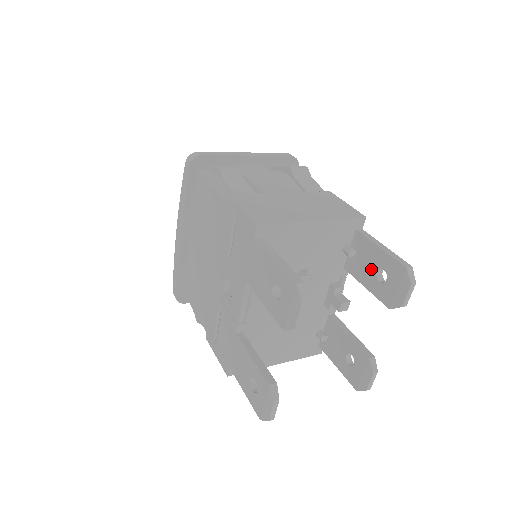
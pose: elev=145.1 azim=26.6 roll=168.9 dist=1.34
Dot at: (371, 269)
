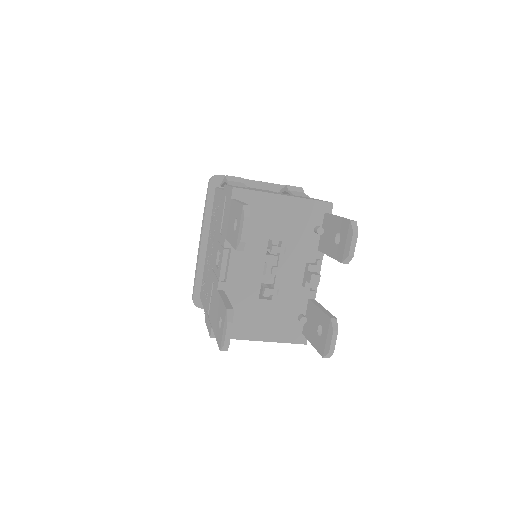
Dot at: (332, 238)
